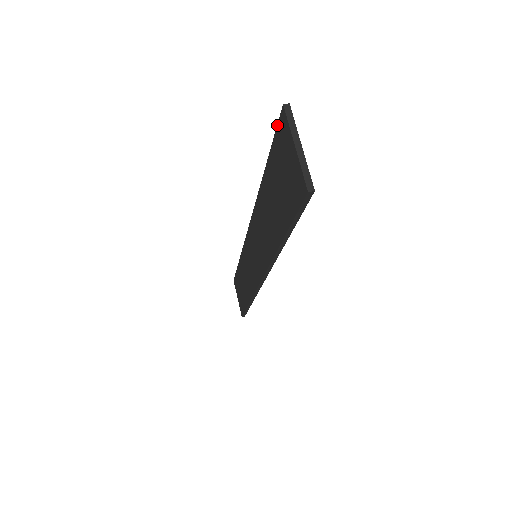
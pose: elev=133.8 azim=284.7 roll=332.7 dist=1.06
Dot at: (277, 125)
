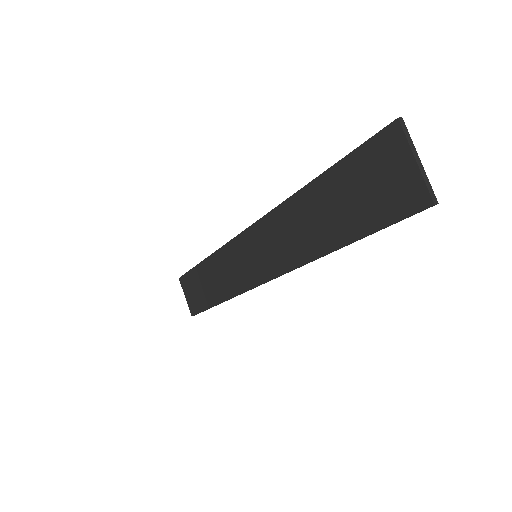
Dot at: (374, 135)
